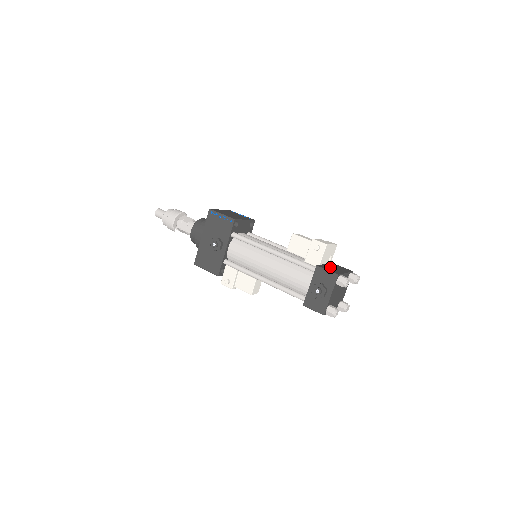
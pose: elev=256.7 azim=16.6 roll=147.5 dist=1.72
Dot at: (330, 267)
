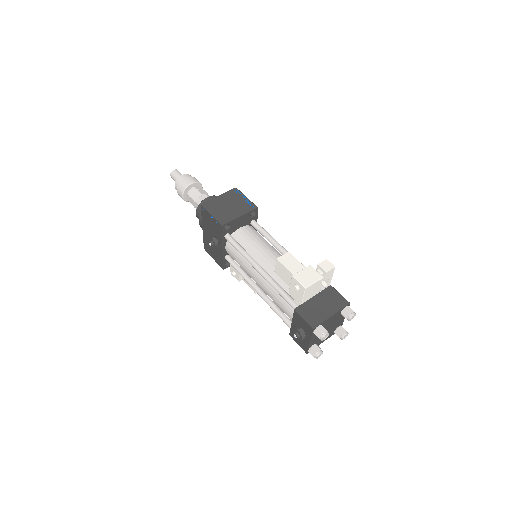
Dot at: (315, 306)
